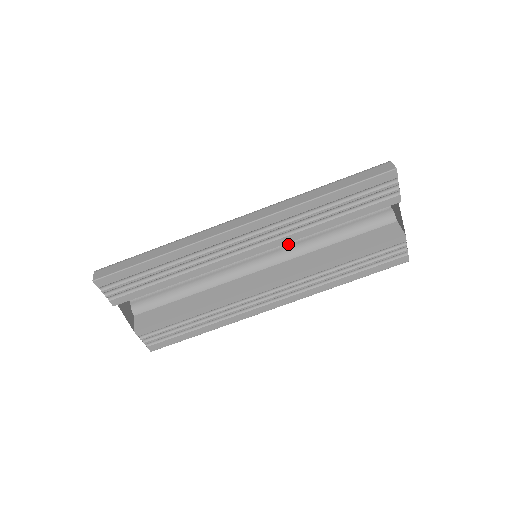
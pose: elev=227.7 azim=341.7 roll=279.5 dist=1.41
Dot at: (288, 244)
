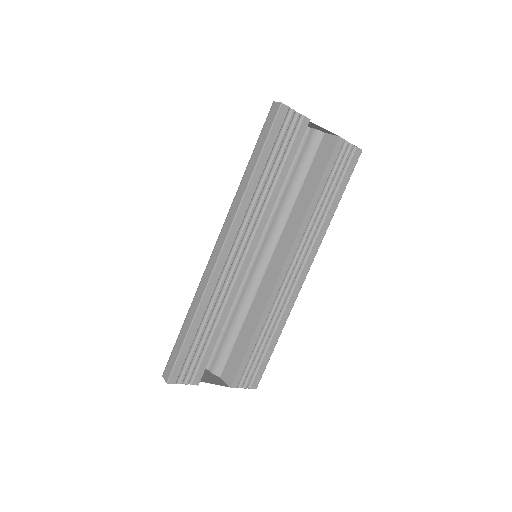
Dot at: (269, 225)
